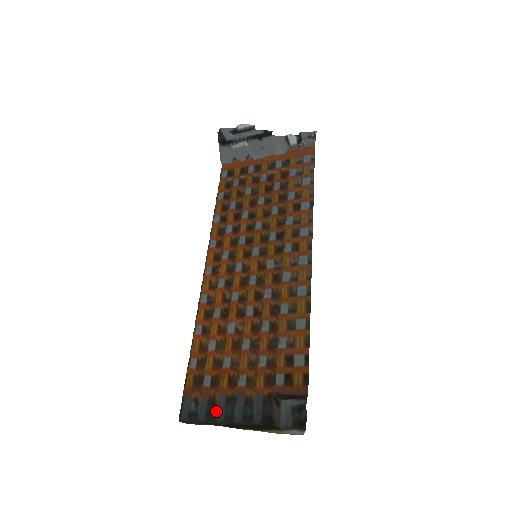
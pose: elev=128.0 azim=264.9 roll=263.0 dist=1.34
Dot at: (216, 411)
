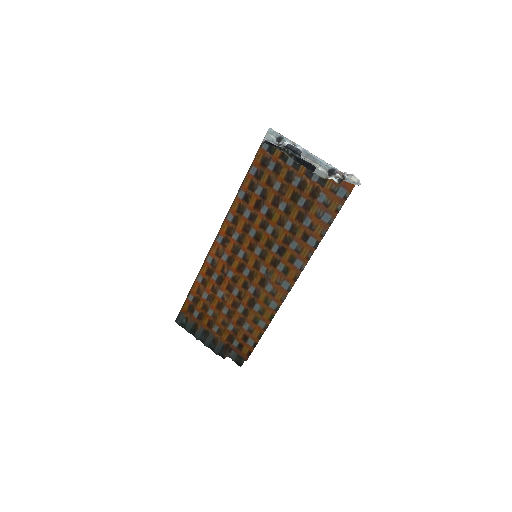
Dot at: (196, 333)
